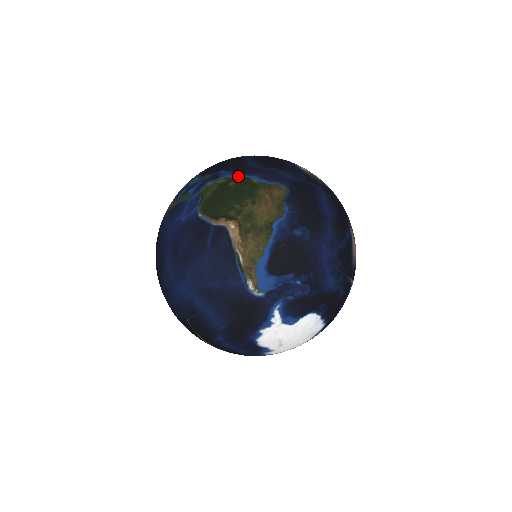
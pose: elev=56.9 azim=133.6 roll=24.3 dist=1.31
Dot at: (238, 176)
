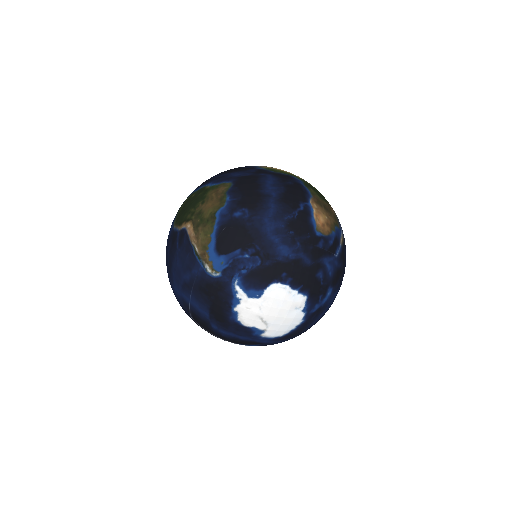
Dot at: (199, 189)
